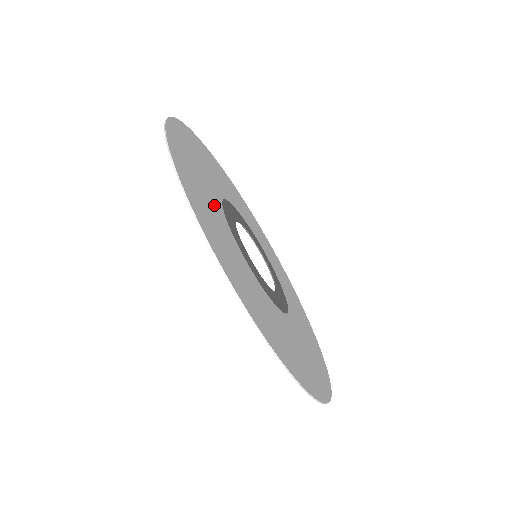
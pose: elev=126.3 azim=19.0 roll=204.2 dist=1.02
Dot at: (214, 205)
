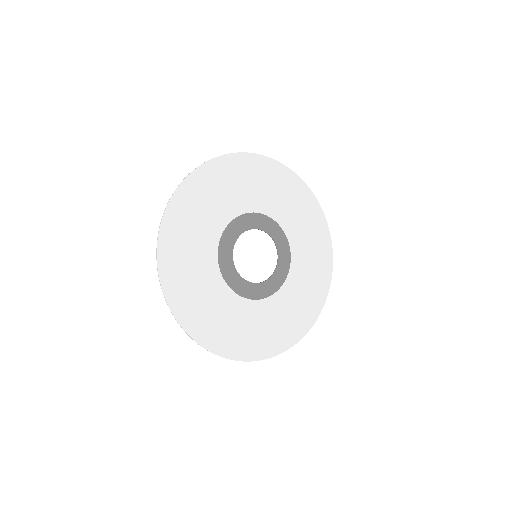
Dot at: (204, 267)
